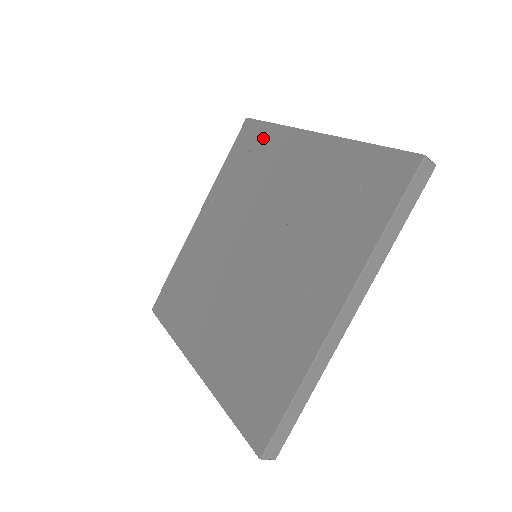
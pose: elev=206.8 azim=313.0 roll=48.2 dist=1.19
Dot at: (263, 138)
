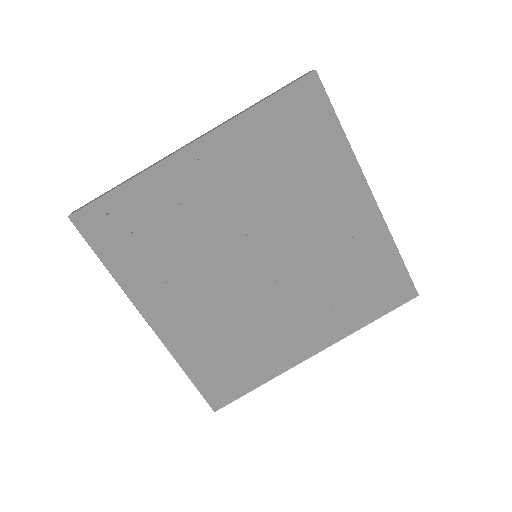
Dot at: (324, 135)
